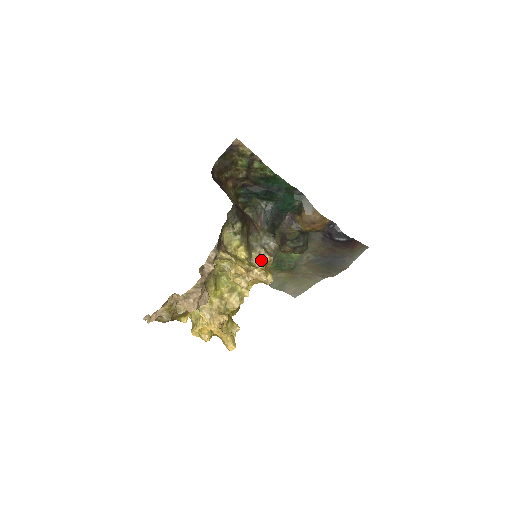
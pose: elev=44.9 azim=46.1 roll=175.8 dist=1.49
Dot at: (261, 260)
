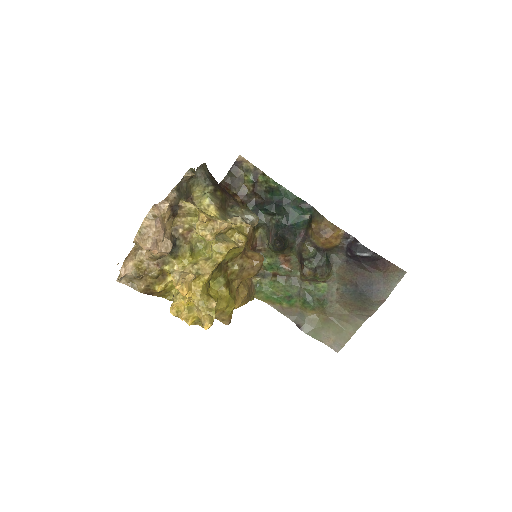
Dot at: (235, 224)
